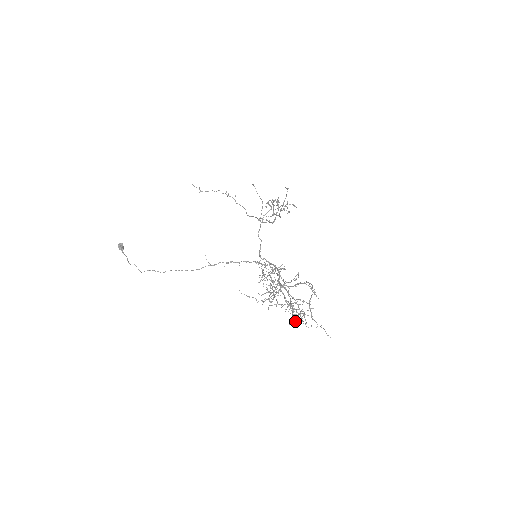
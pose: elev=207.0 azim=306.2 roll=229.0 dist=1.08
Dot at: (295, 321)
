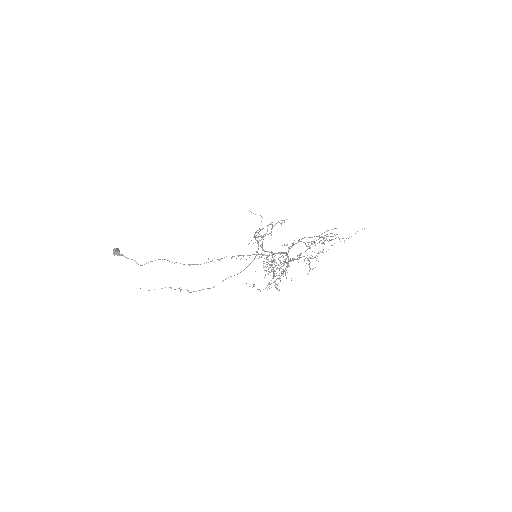
Dot at: occluded
